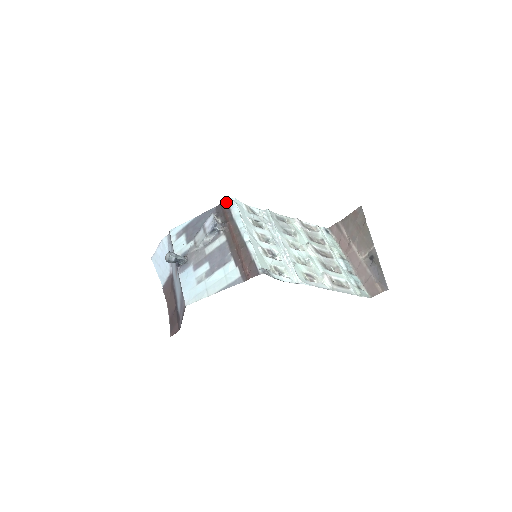
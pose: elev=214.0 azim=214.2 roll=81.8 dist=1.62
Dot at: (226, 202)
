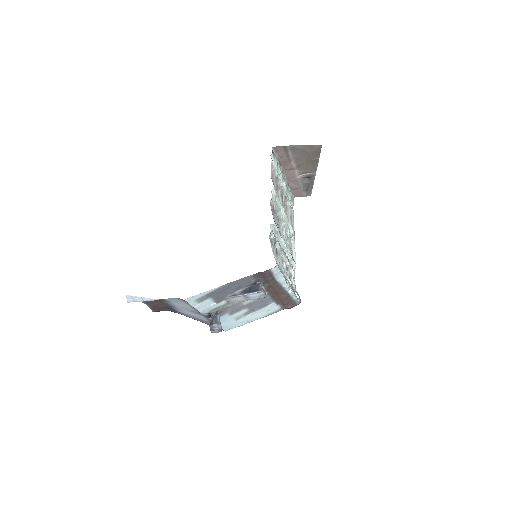
Dot at: (269, 272)
